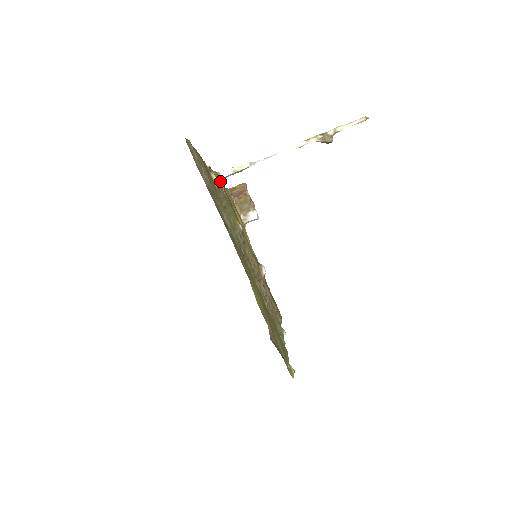
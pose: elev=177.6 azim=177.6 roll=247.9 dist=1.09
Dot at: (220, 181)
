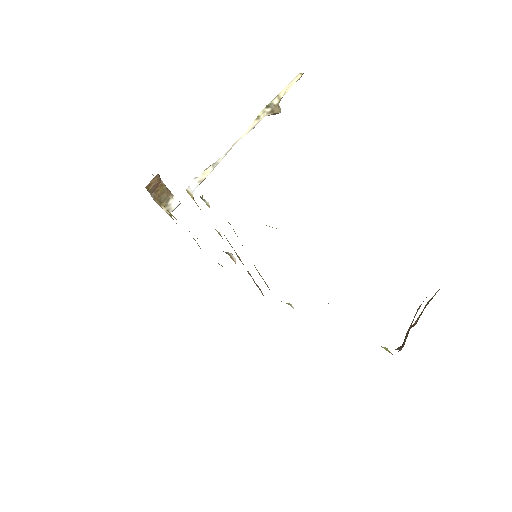
Dot at: occluded
